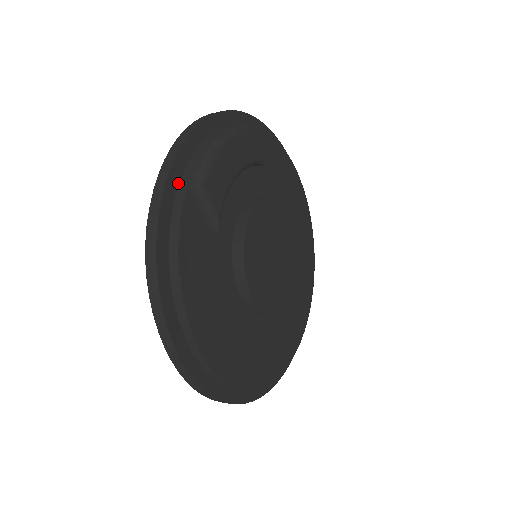
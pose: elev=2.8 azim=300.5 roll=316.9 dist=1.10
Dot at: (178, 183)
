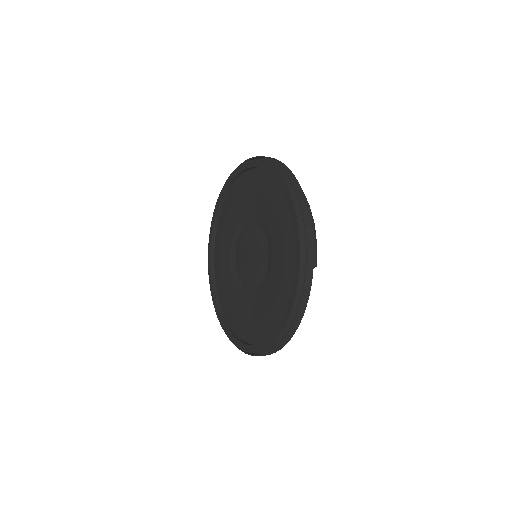
Dot at: occluded
